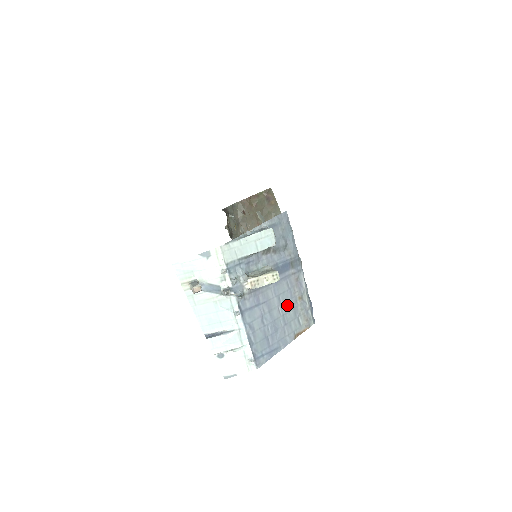
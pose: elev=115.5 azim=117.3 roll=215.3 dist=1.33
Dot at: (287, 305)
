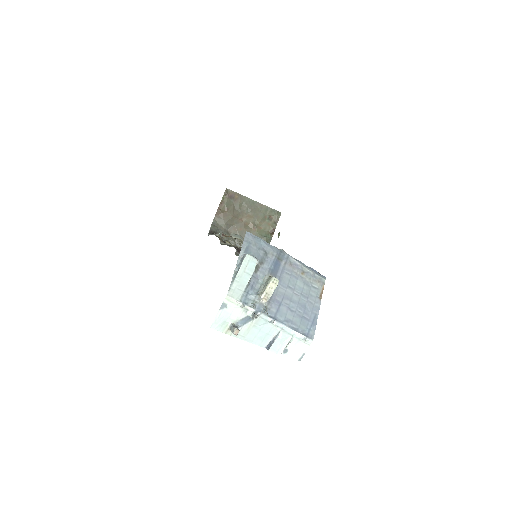
Dot at: (298, 286)
